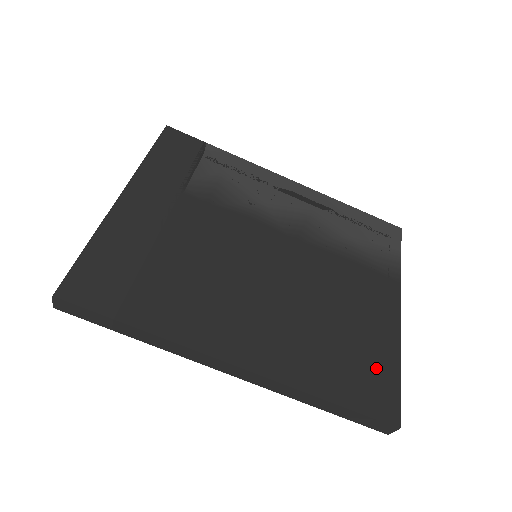
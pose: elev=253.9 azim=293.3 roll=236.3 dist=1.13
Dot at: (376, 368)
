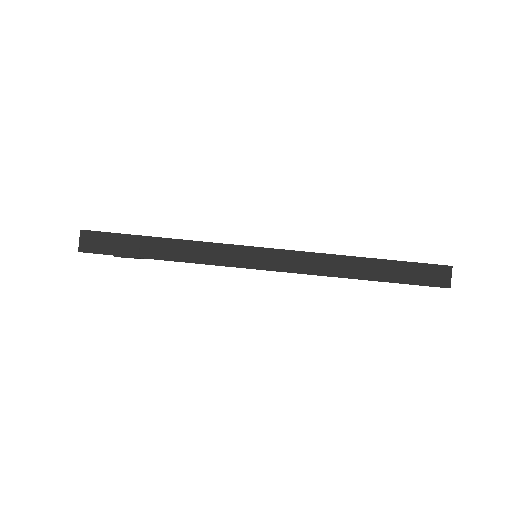
Dot at: occluded
